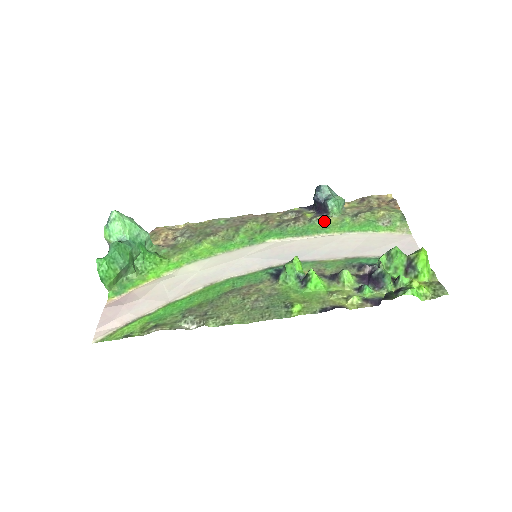
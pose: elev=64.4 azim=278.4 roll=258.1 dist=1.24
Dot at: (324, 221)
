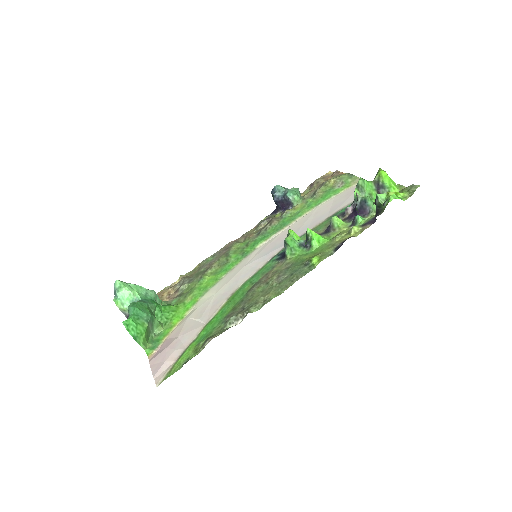
Dot at: (293, 211)
